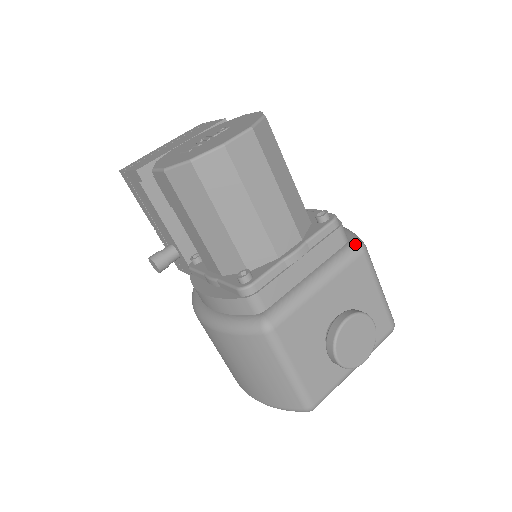
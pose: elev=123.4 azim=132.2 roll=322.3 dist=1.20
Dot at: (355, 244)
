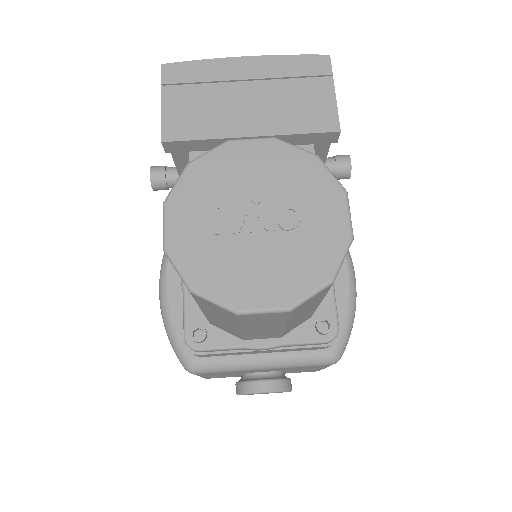
Dot at: (330, 357)
